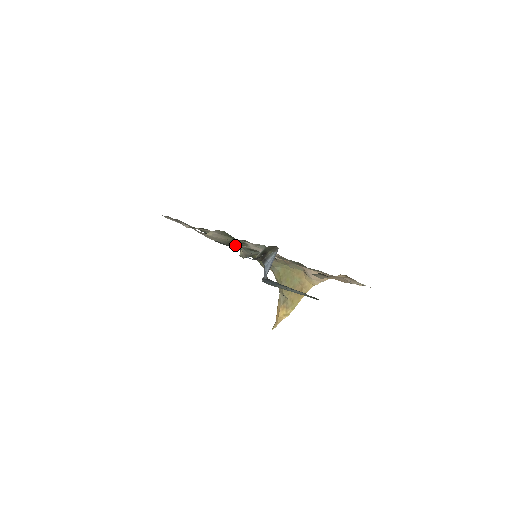
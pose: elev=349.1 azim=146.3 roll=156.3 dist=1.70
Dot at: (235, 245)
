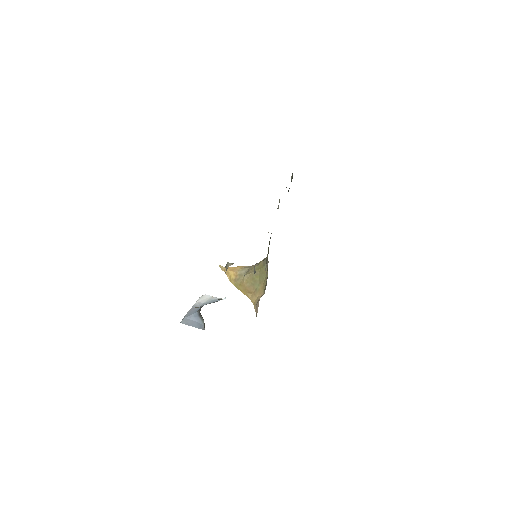
Dot at: occluded
